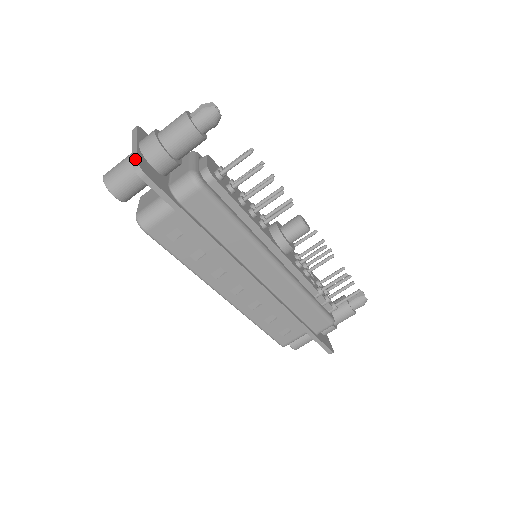
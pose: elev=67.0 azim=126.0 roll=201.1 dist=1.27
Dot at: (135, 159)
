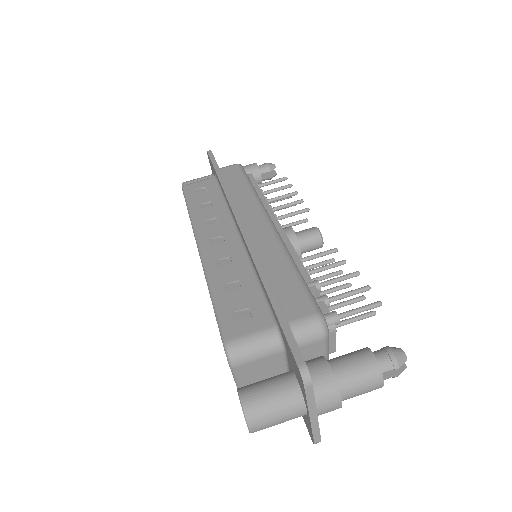
Dot at: occluded
